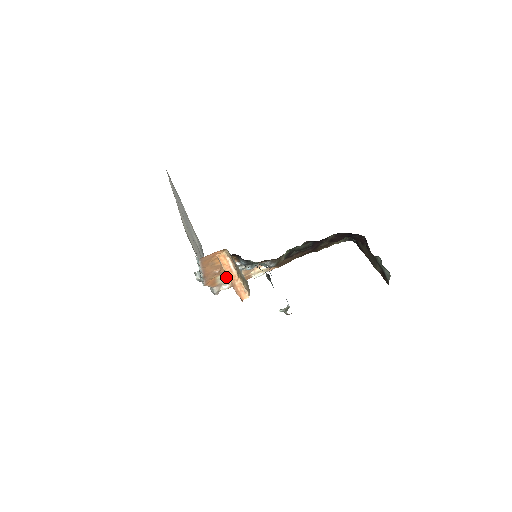
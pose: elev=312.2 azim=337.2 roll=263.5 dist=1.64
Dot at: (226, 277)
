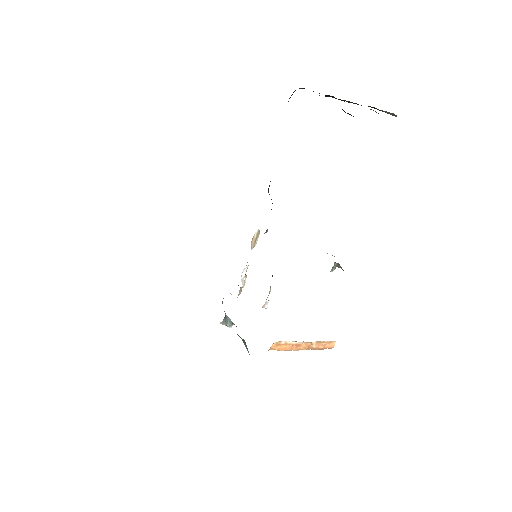
Dot at: occluded
